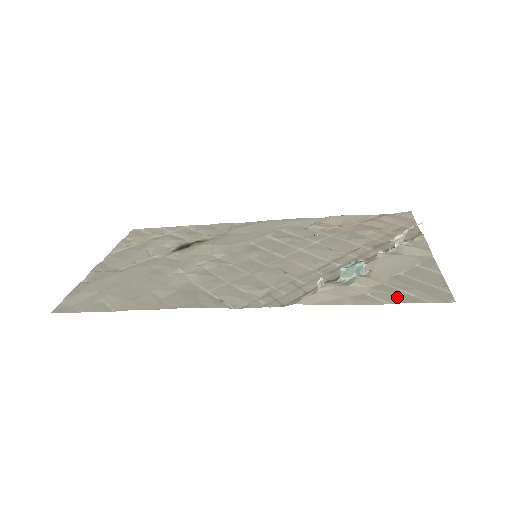
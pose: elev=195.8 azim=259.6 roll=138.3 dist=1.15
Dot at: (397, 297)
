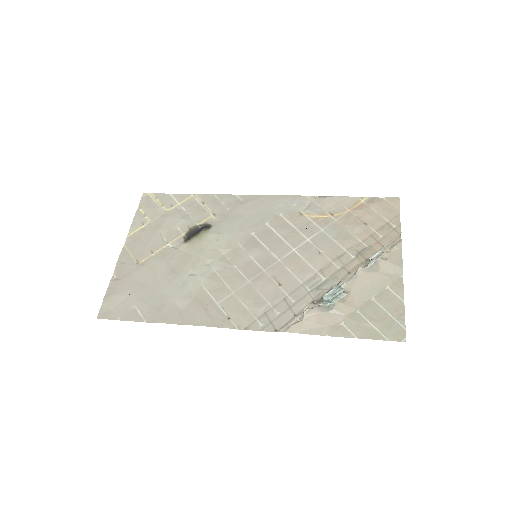
Dot at: (364, 330)
